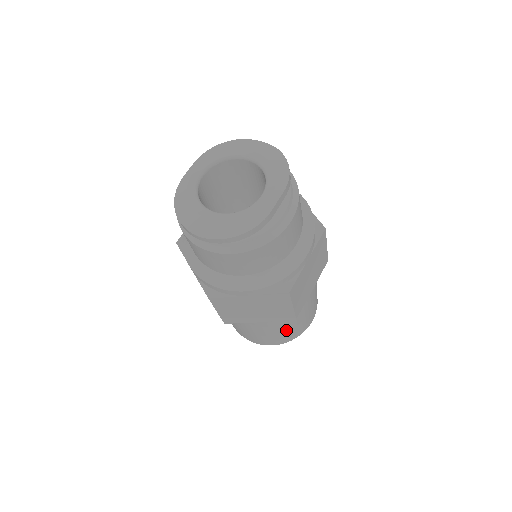
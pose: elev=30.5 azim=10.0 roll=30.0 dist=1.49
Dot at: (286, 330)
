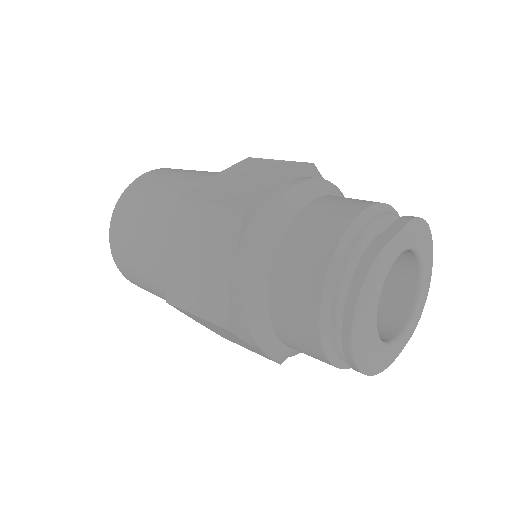
Dot at: occluded
